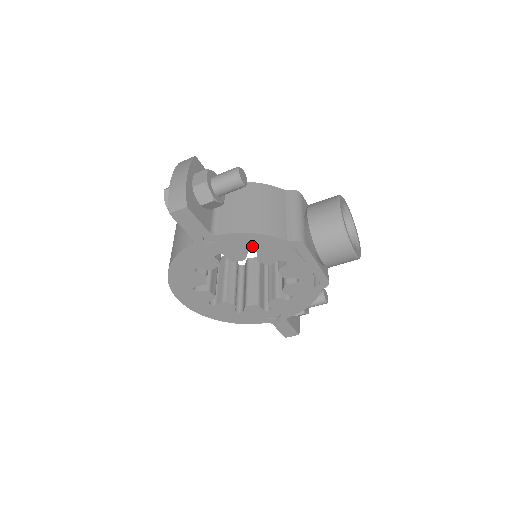
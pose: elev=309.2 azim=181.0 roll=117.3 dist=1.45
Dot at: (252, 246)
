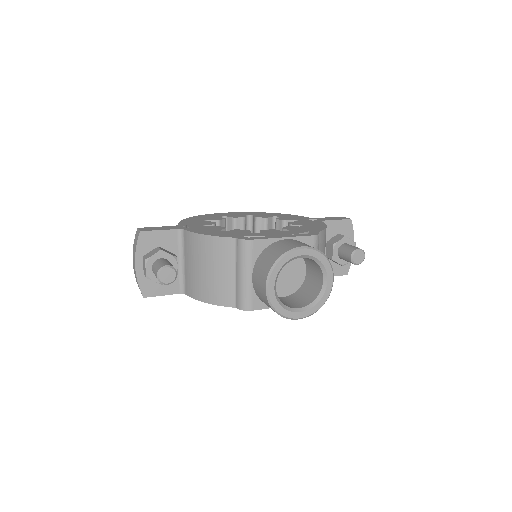
Dot at: occluded
